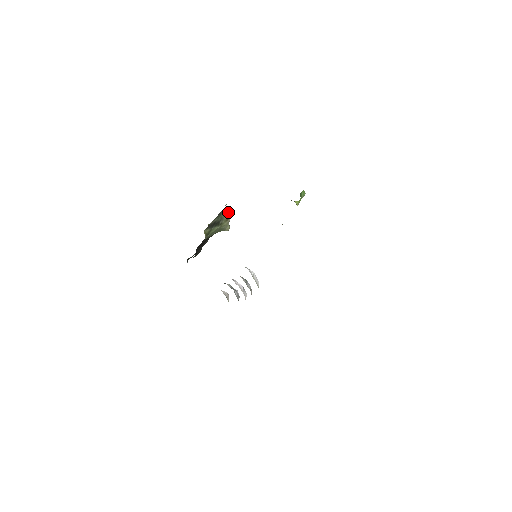
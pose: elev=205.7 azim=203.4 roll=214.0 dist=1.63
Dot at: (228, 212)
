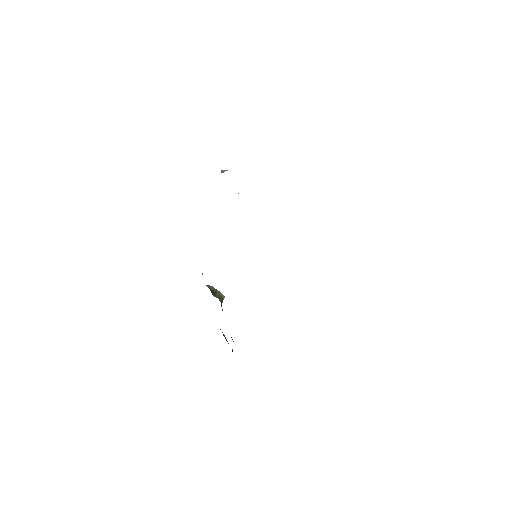
Dot at: (209, 286)
